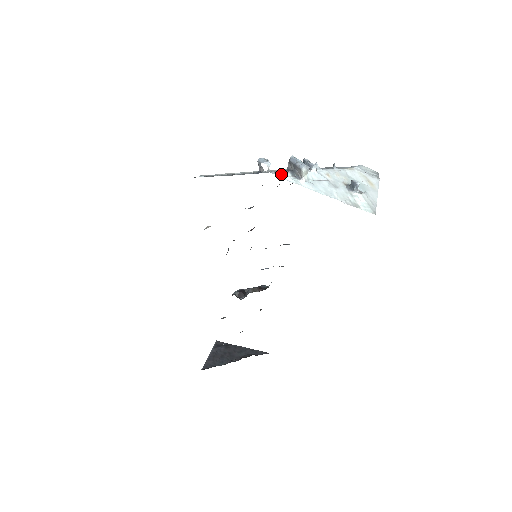
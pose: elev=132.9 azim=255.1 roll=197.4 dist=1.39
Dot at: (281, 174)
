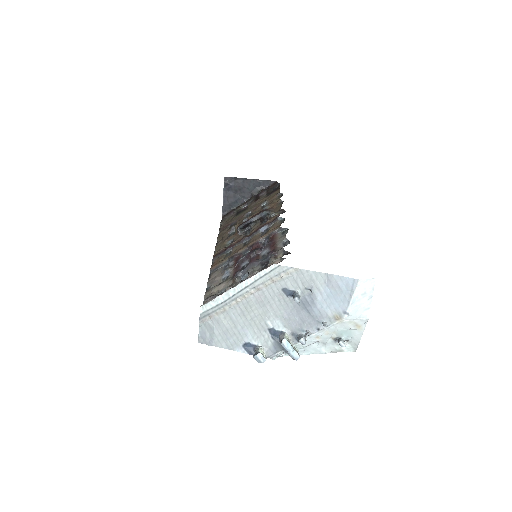
Dot at: (276, 357)
